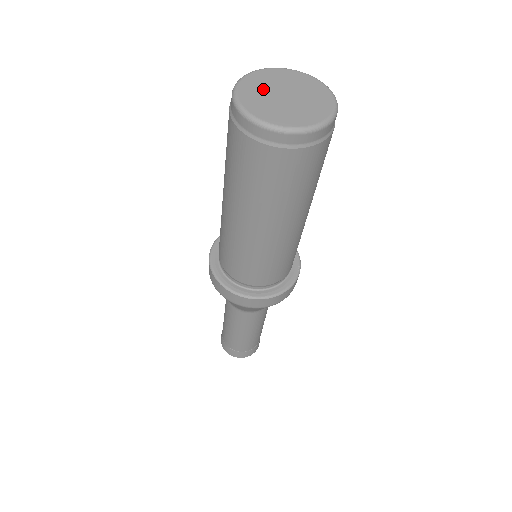
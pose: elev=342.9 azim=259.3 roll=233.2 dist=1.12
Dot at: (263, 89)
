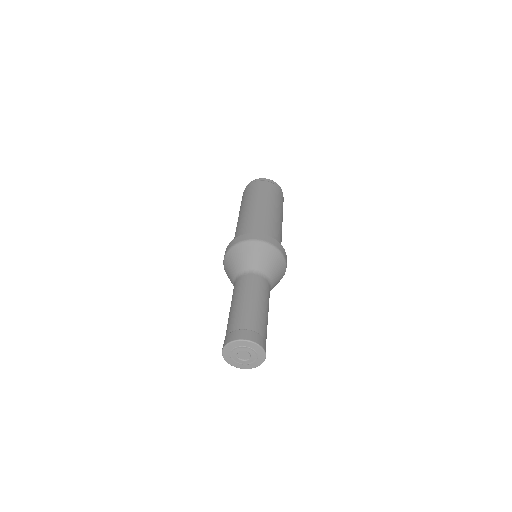
Dot at: occluded
